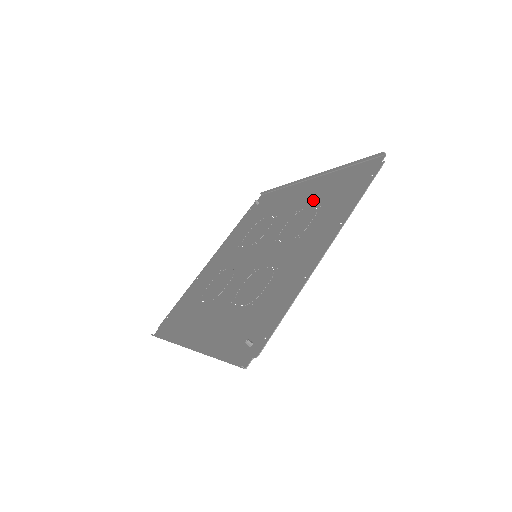
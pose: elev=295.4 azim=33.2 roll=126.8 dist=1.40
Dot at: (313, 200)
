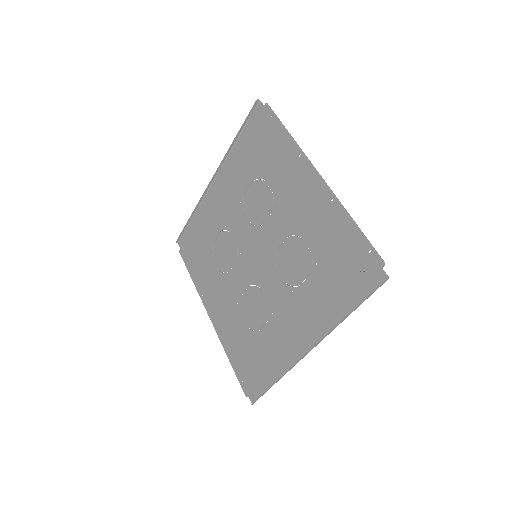
Dot at: (243, 182)
